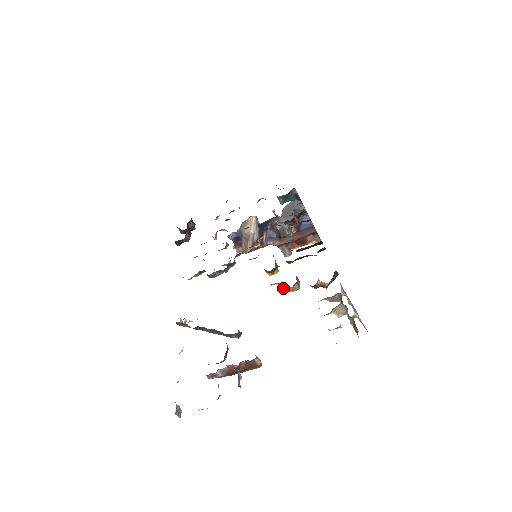
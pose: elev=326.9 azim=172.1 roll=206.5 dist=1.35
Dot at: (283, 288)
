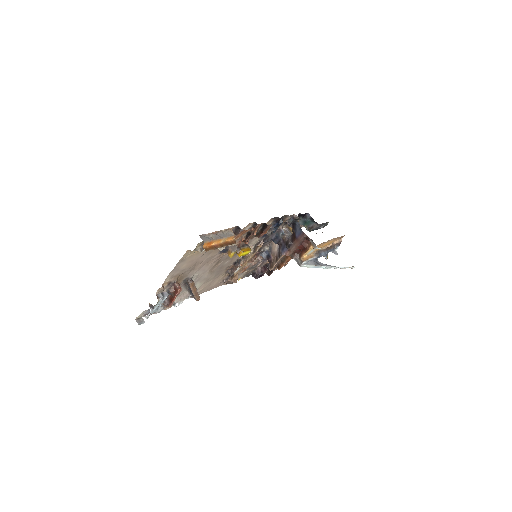
Dot at: (228, 254)
